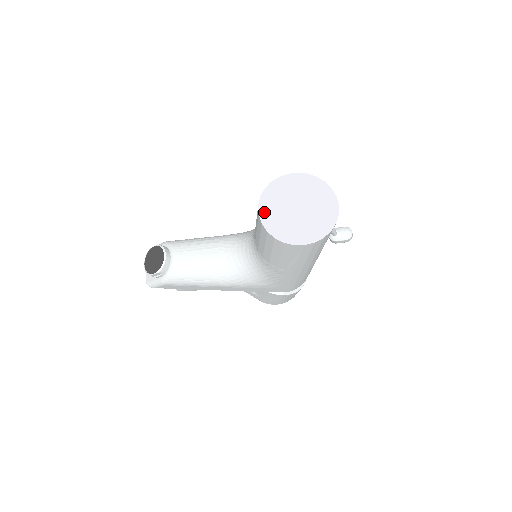
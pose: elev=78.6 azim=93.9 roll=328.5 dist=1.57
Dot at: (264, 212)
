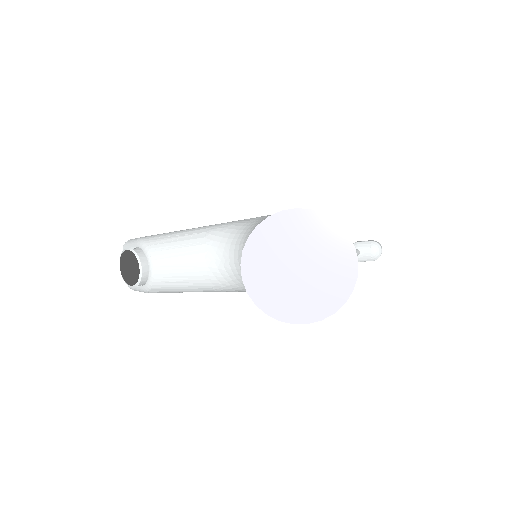
Dot at: (249, 274)
